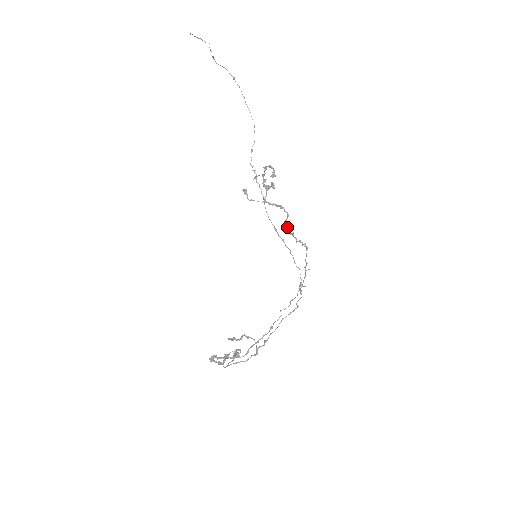
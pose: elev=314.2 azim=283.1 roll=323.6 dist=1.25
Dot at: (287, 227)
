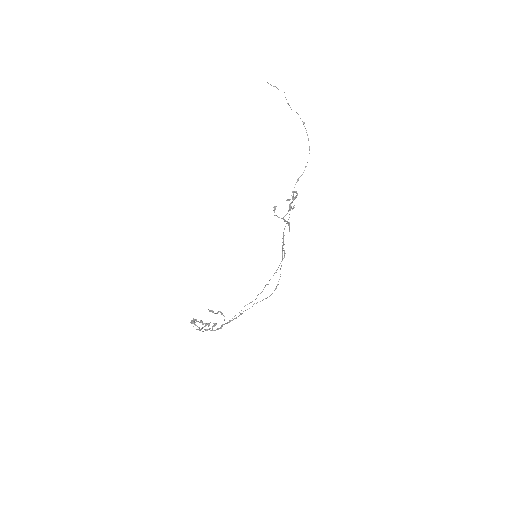
Dot at: (283, 239)
